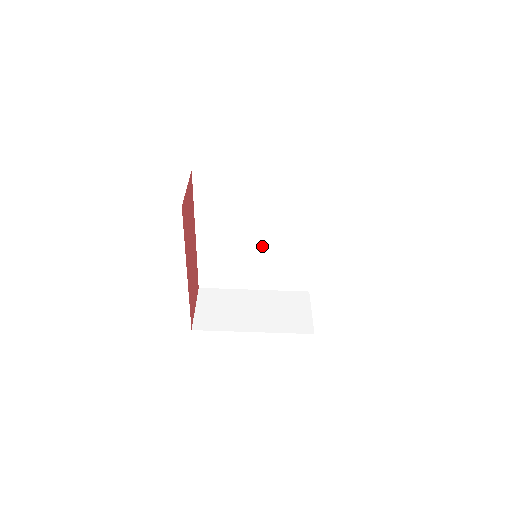
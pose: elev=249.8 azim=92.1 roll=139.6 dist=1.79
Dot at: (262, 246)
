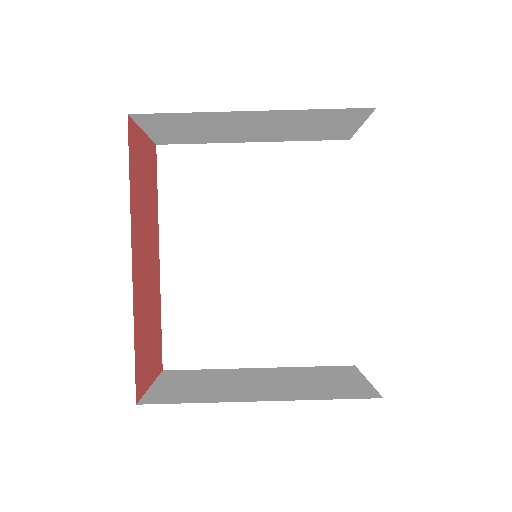
Dot at: (266, 273)
